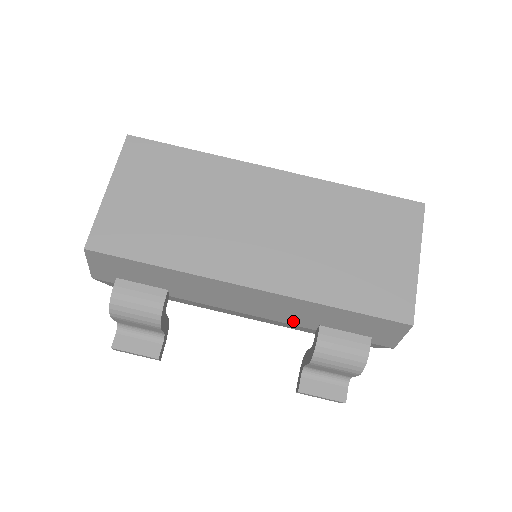
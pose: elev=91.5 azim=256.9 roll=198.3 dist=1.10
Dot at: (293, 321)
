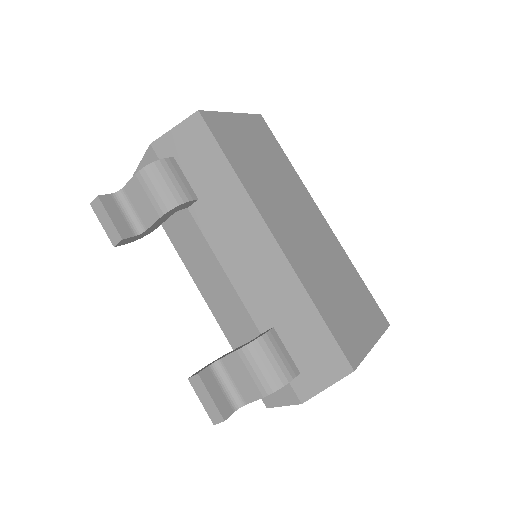
Dot at: (256, 308)
